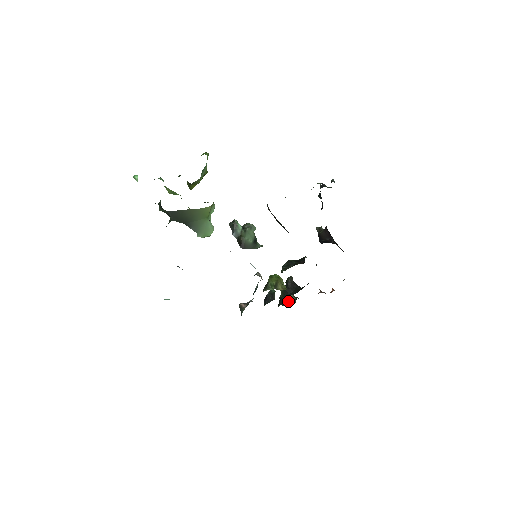
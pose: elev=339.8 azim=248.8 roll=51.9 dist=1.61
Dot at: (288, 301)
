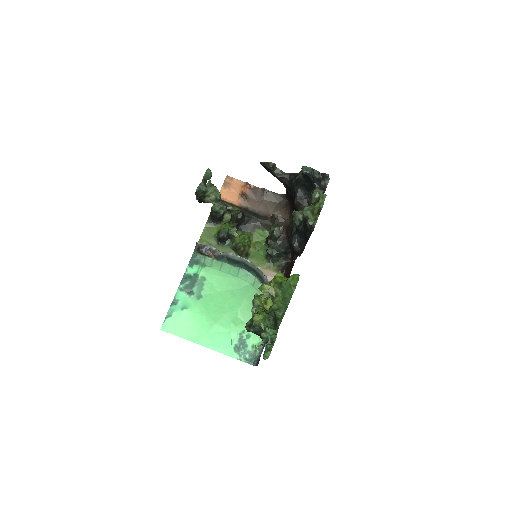
Dot at: (223, 215)
